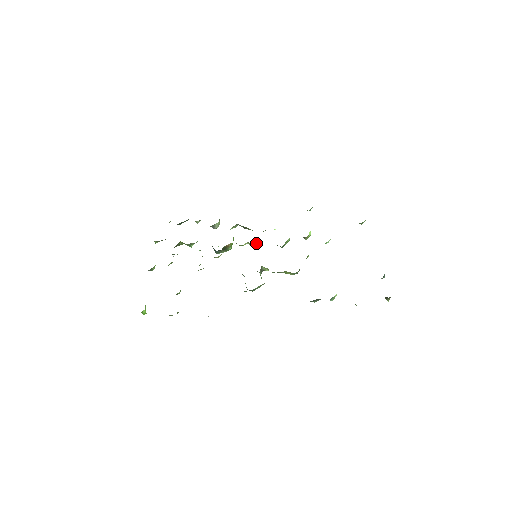
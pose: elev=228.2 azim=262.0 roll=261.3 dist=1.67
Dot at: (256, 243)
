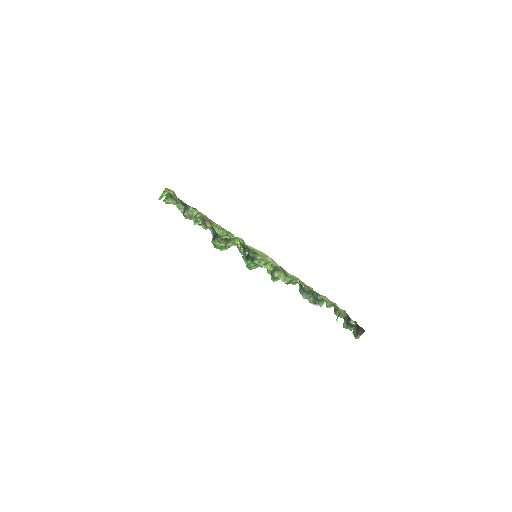
Dot at: occluded
